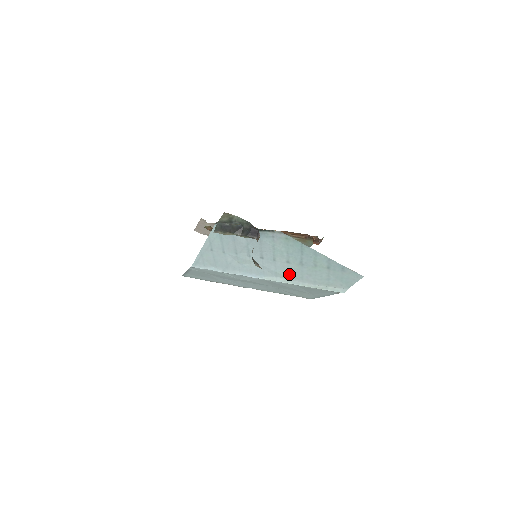
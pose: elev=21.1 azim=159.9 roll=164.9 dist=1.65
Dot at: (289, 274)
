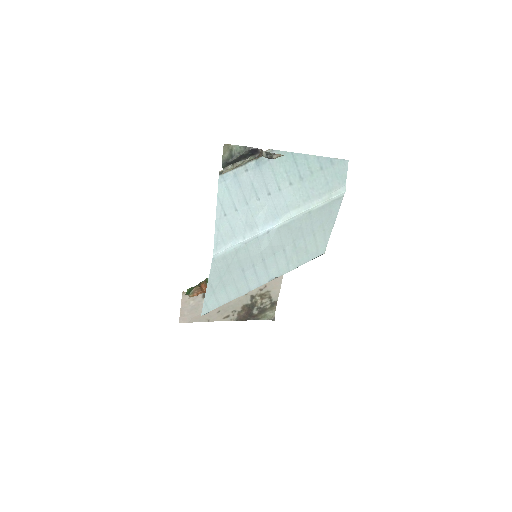
Dot at: (297, 200)
